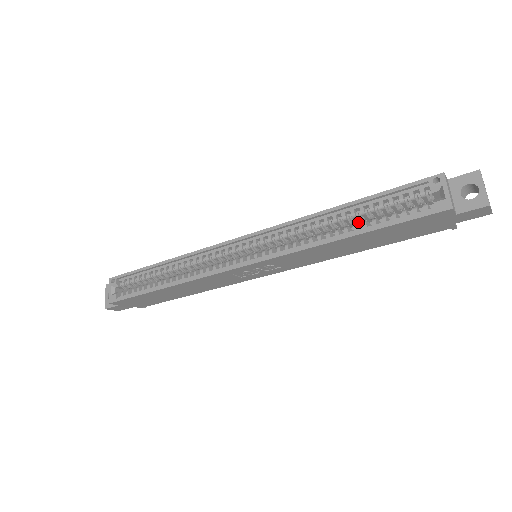
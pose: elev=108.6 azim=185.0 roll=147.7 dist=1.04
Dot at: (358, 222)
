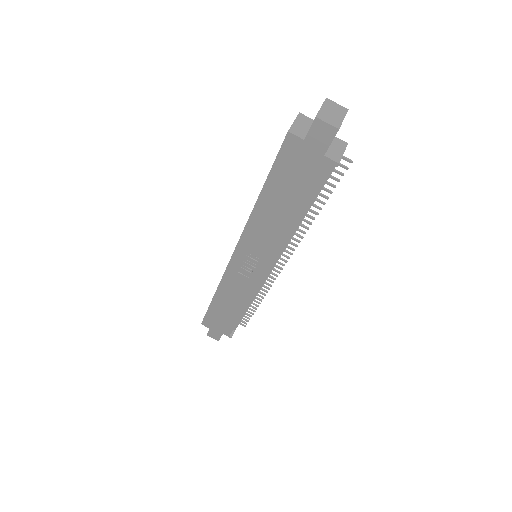
Dot at: occluded
